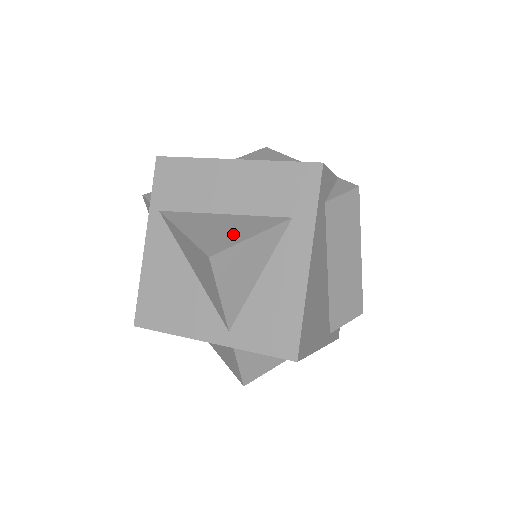
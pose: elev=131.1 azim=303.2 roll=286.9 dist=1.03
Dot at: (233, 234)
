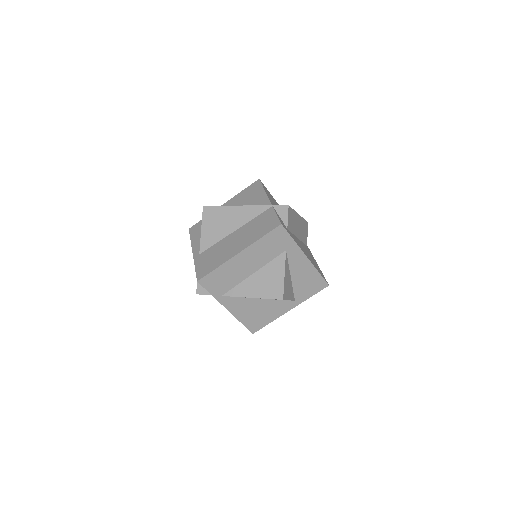
Dot at: (275, 280)
